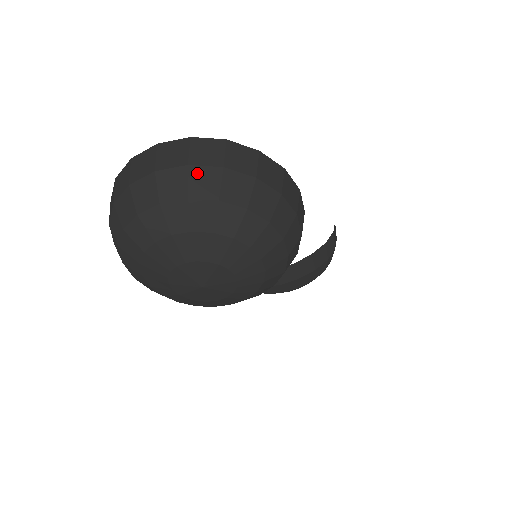
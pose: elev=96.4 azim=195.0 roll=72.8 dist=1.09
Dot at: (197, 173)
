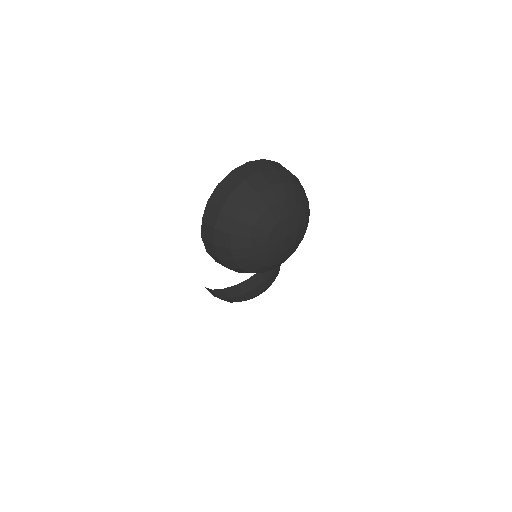
Dot at: (266, 174)
